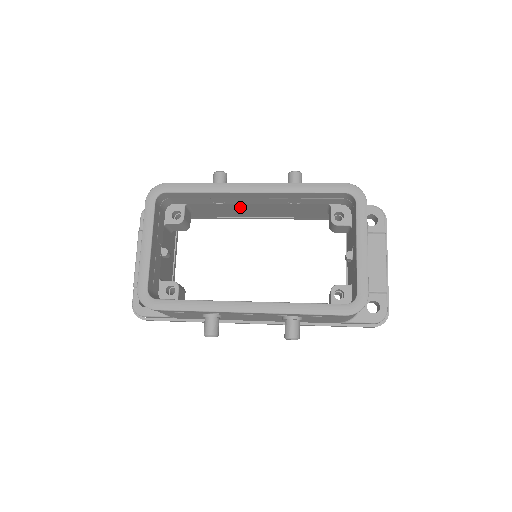
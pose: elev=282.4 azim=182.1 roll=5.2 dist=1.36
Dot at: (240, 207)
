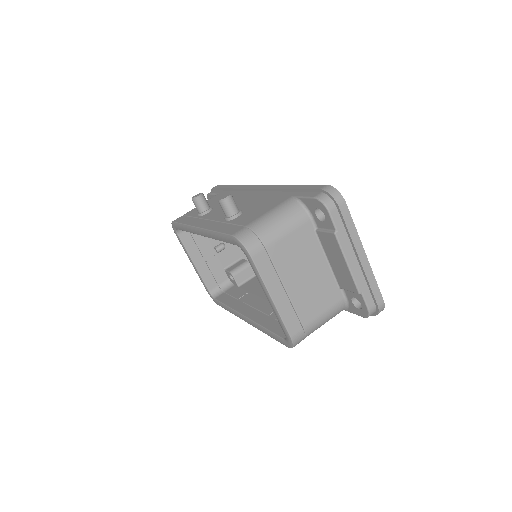
Dot at: occluded
